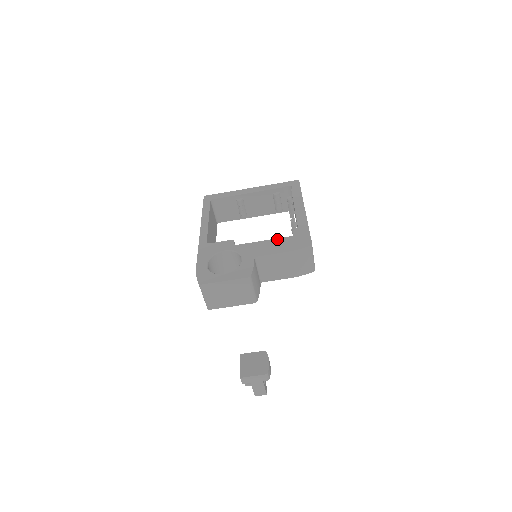
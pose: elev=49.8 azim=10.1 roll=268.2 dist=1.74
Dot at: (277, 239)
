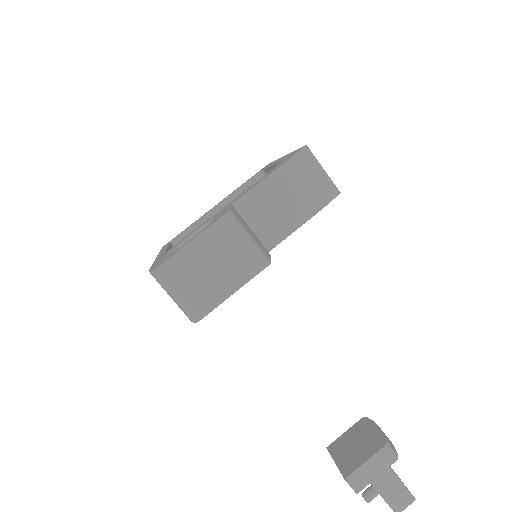
Dot at: occluded
